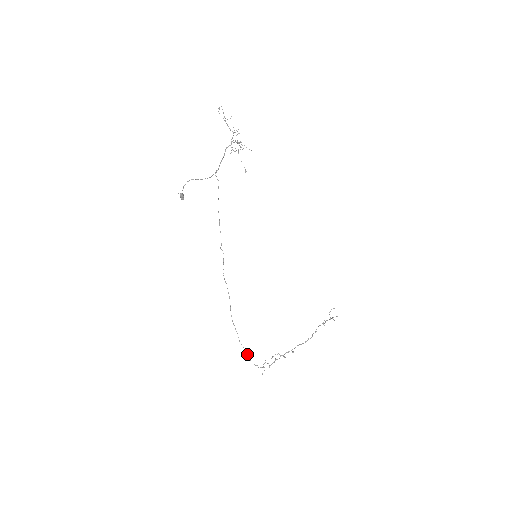
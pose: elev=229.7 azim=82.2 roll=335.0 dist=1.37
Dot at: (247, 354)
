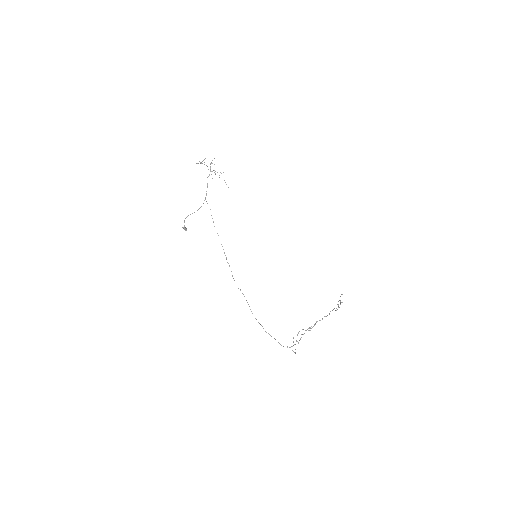
Dot at: occluded
